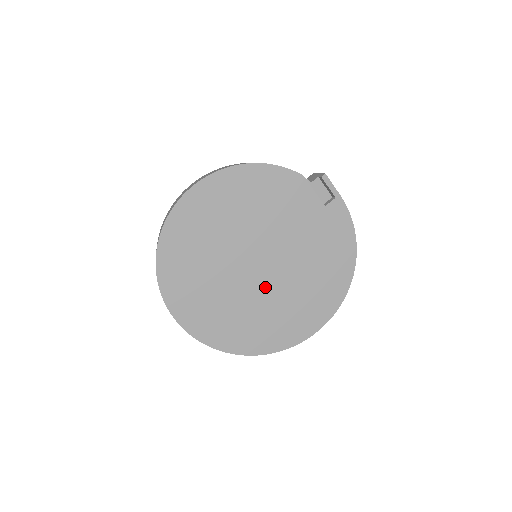
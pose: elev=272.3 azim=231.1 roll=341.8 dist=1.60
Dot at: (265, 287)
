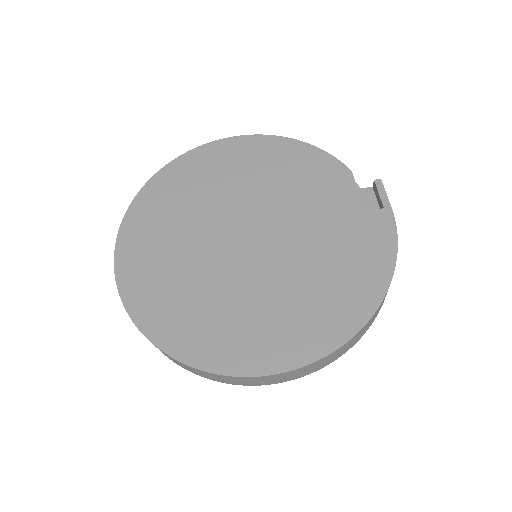
Dot at: (238, 270)
